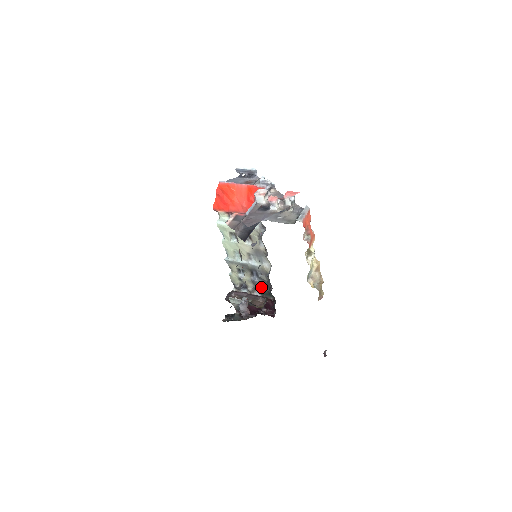
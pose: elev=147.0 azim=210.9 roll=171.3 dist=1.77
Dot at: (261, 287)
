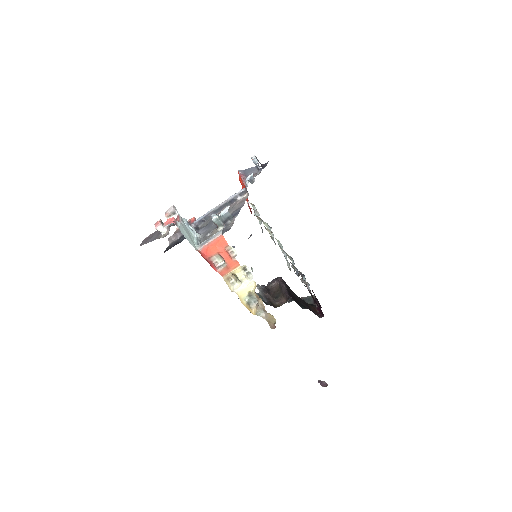
Dot at: occluded
